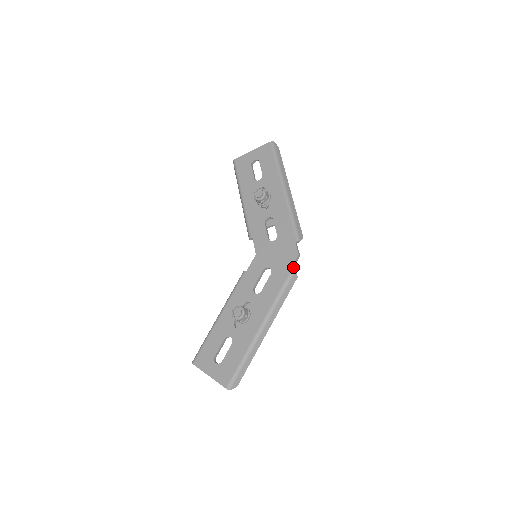
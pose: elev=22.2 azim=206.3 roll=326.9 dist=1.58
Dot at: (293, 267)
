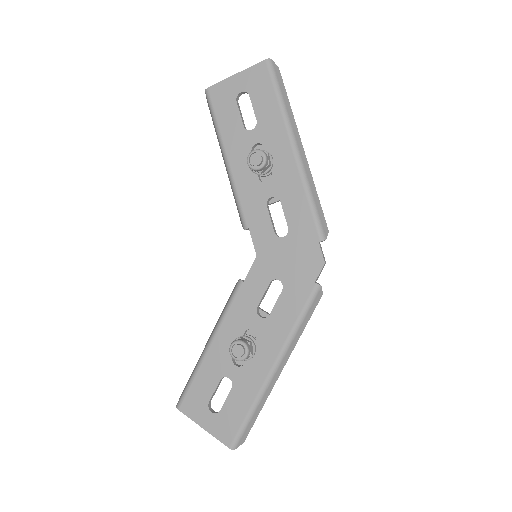
Dot at: (316, 280)
